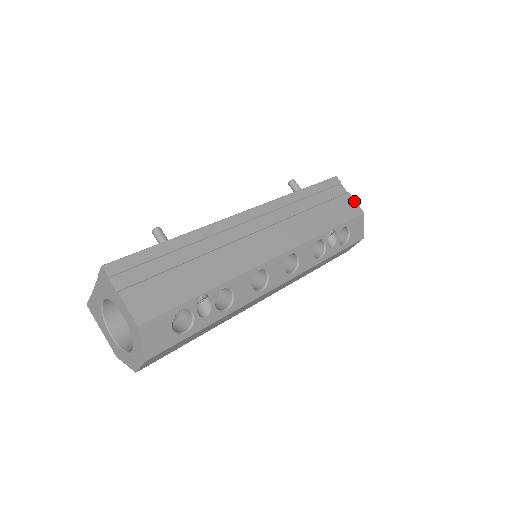
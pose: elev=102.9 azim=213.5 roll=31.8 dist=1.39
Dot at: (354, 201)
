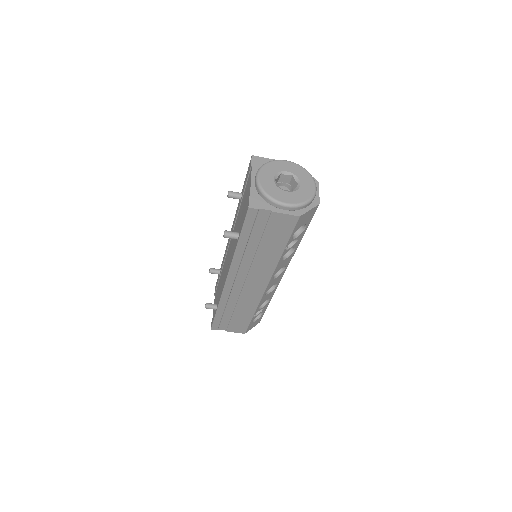
Dot at: (283, 215)
